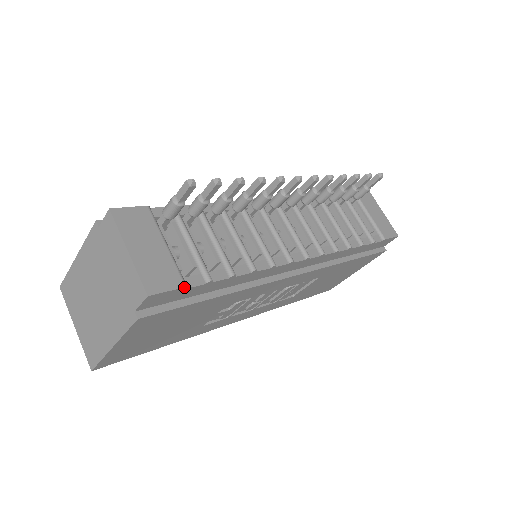
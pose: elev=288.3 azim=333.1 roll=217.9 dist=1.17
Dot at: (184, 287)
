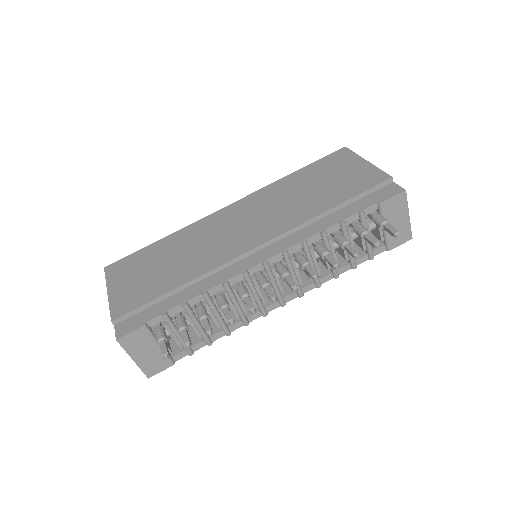
Dot at: occluded
